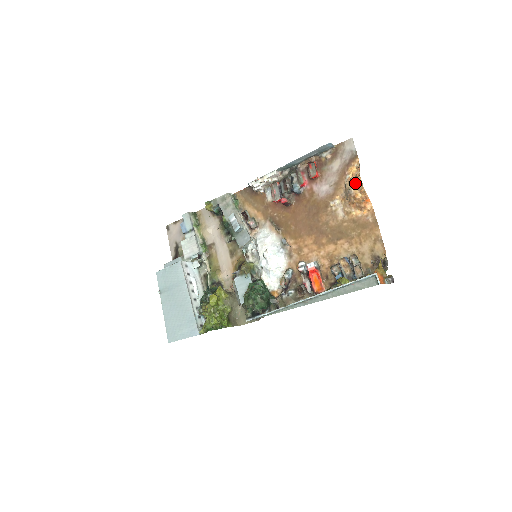
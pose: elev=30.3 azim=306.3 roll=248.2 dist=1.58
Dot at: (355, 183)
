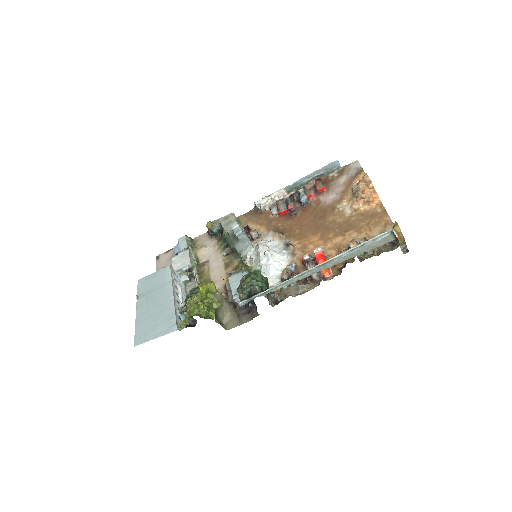
Dot at: (363, 182)
